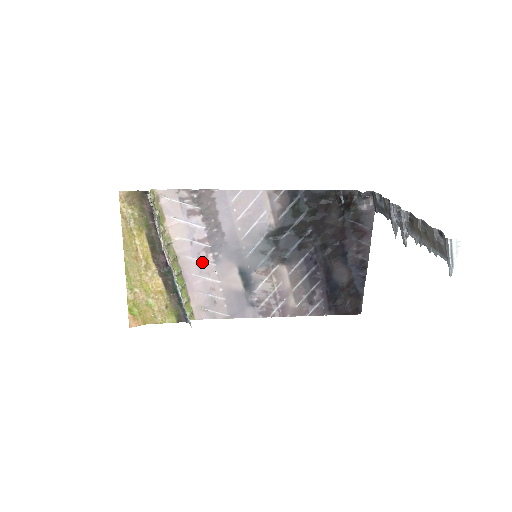
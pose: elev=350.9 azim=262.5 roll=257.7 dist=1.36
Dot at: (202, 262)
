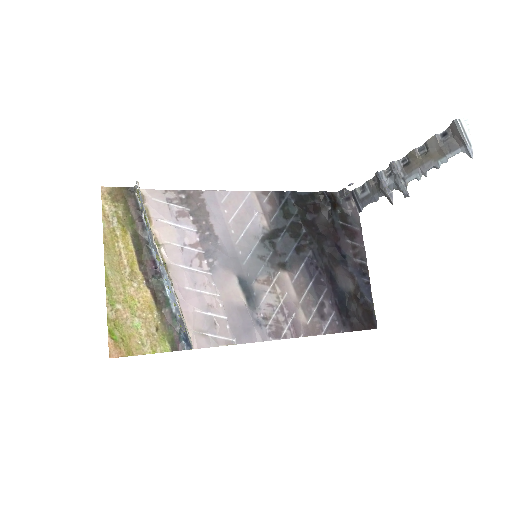
Dot at: (196, 271)
